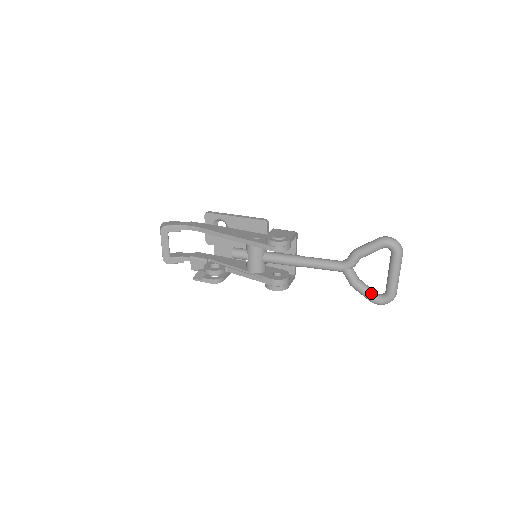
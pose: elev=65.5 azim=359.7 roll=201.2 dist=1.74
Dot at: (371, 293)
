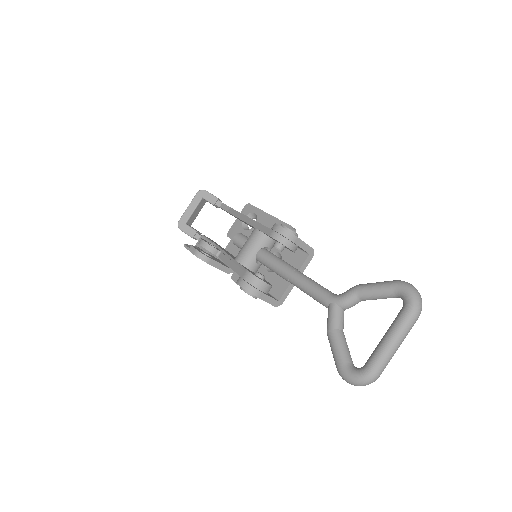
Dot at: (345, 354)
